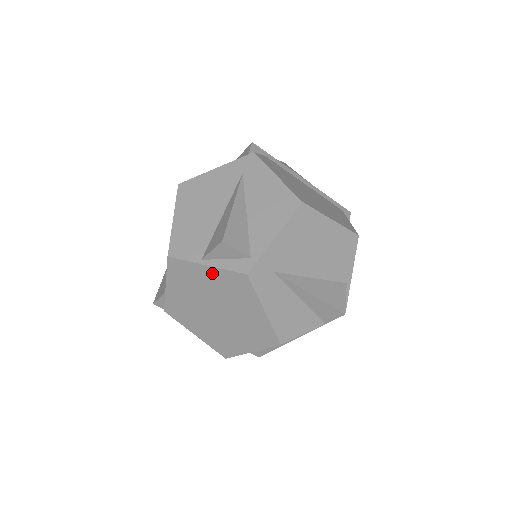
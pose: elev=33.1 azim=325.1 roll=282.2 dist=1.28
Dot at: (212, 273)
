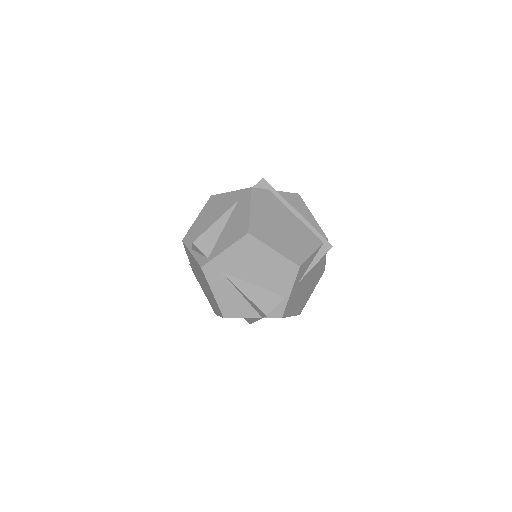
Dot at: (194, 259)
